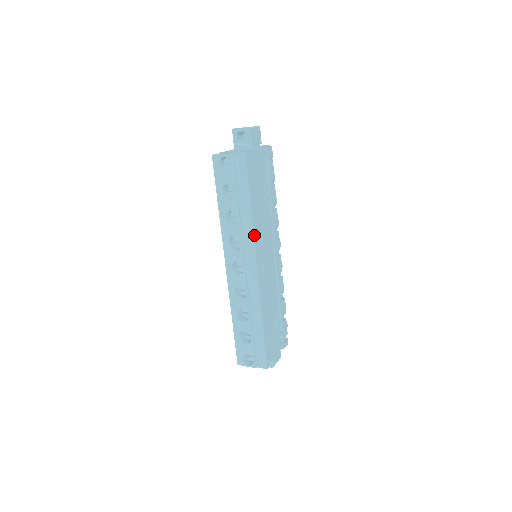
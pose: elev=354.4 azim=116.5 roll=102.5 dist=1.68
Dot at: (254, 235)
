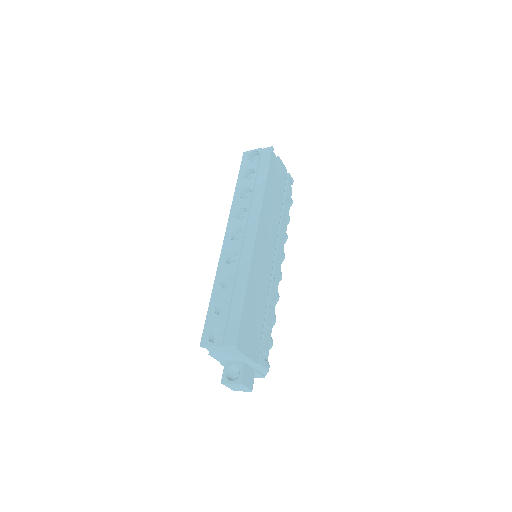
Dot at: (262, 205)
